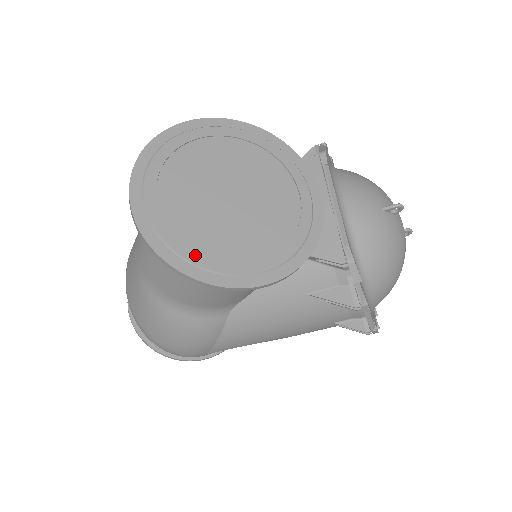
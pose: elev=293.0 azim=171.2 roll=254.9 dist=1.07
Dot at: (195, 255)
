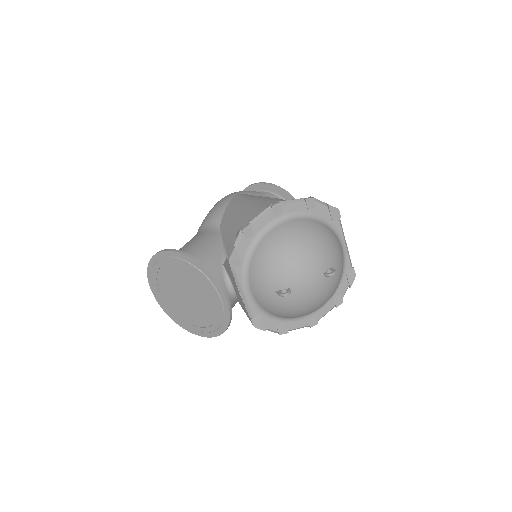
Dot at: (183, 322)
